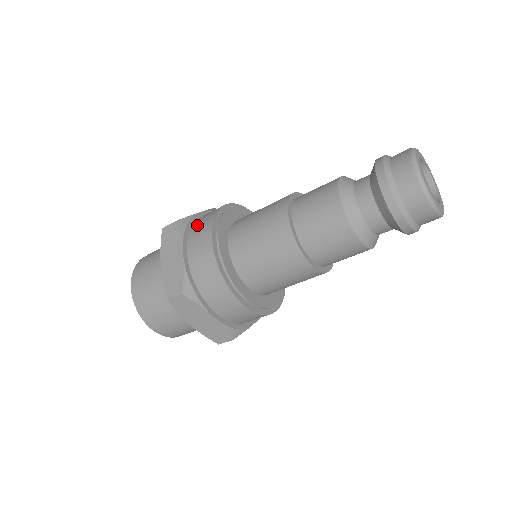
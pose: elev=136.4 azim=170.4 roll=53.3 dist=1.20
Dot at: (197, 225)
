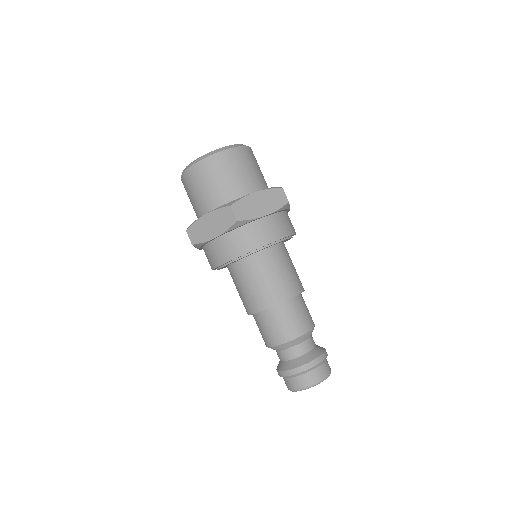
Dot at: (244, 234)
